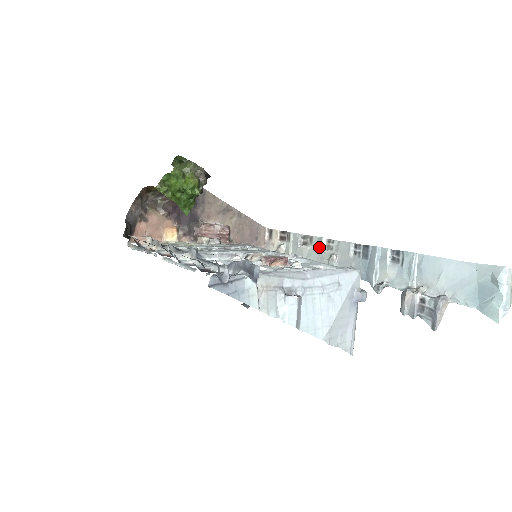
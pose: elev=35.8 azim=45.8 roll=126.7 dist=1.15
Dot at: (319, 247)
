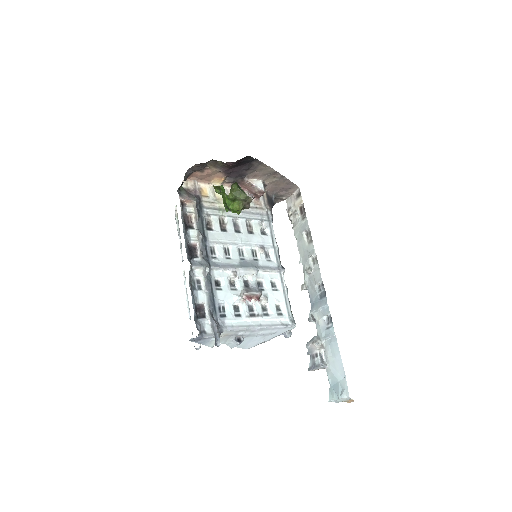
Dot at: (309, 254)
